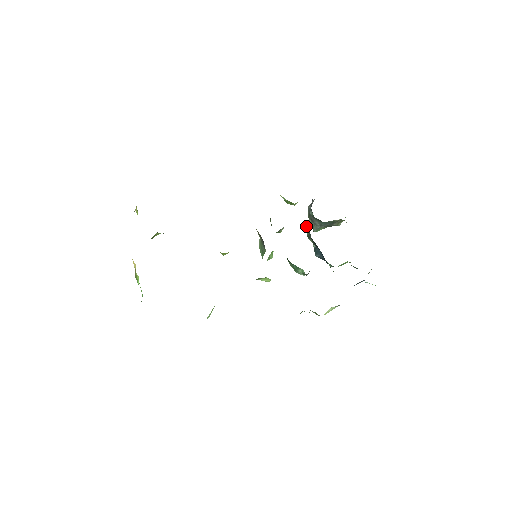
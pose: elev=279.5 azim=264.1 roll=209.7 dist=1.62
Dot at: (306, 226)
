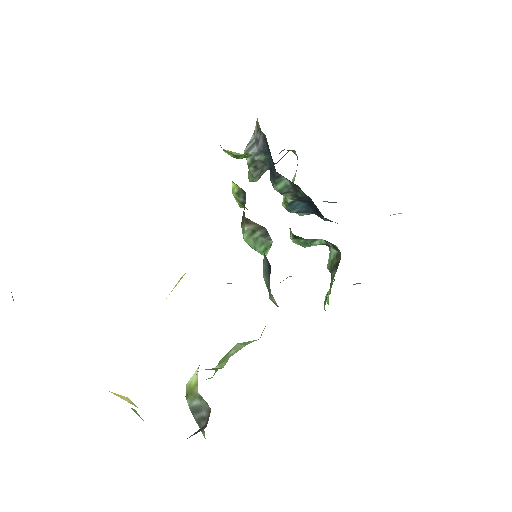
Dot at: (276, 179)
